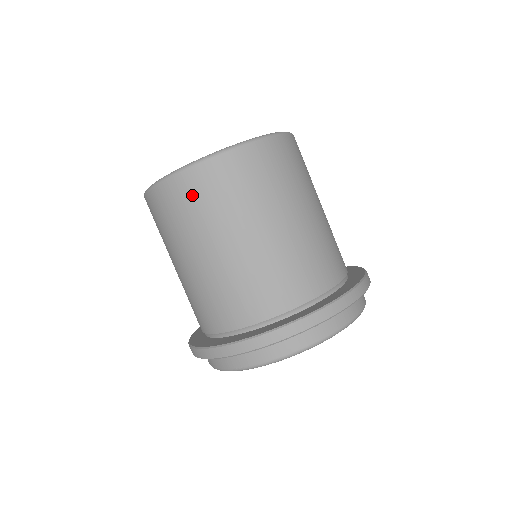
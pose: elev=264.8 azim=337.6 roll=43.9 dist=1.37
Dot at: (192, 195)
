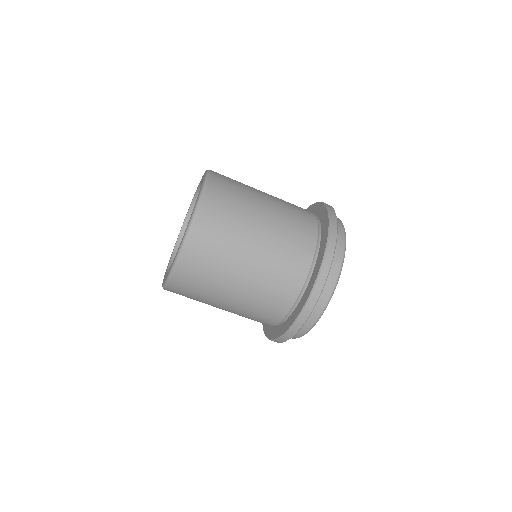
Dot at: (212, 229)
